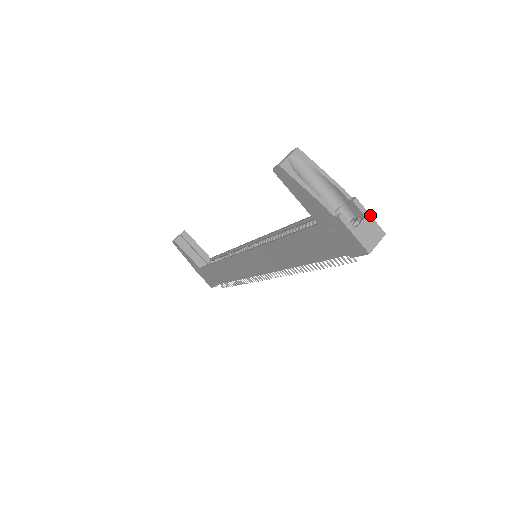
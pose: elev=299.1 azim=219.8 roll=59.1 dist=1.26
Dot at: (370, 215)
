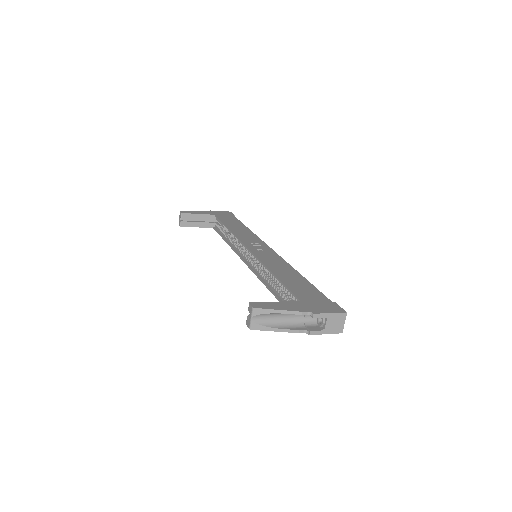
Dot at: (330, 313)
